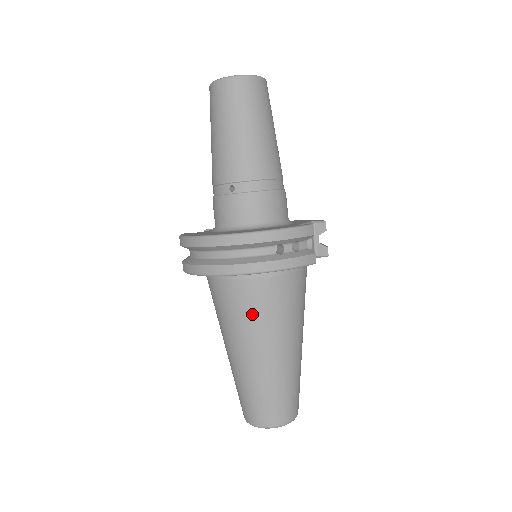
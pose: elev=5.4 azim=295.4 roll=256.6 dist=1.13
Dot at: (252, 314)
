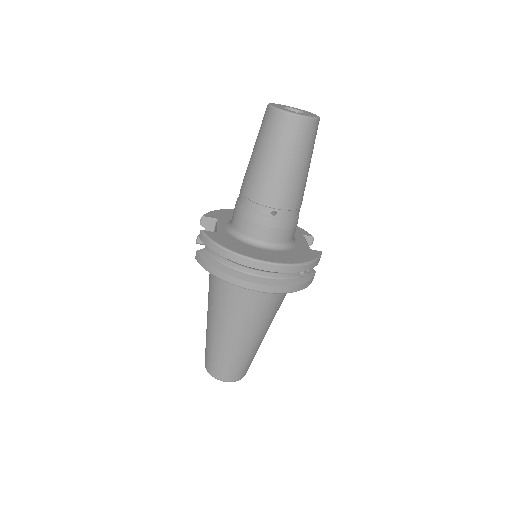
Dot at: (260, 312)
